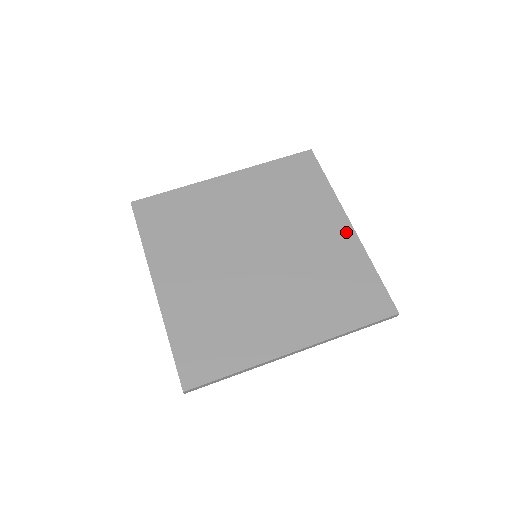
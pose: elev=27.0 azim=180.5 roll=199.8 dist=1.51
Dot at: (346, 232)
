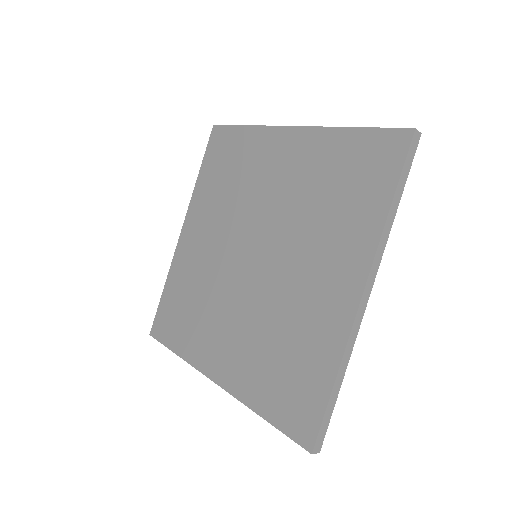
Dot at: (347, 301)
